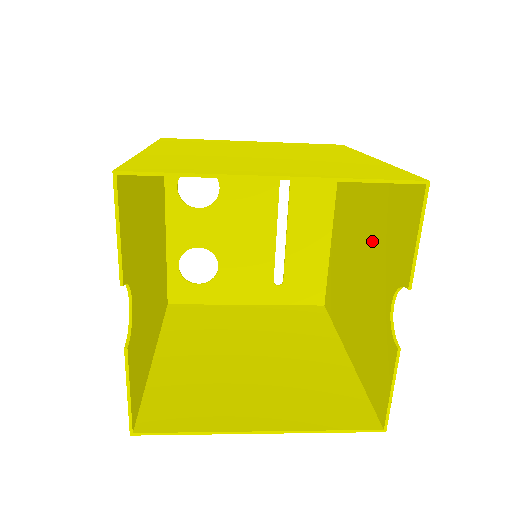
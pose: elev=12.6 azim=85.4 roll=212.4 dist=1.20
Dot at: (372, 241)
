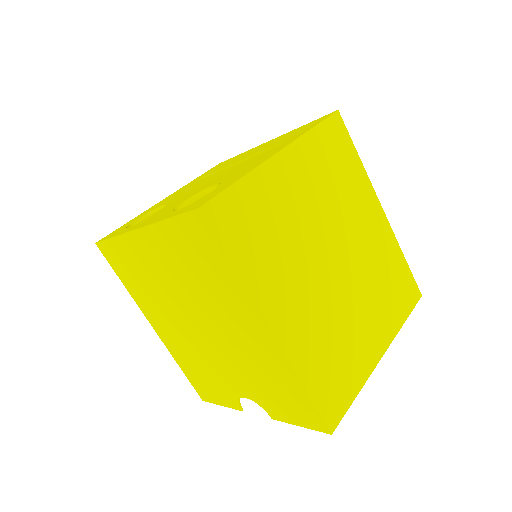
Dot at: occluded
